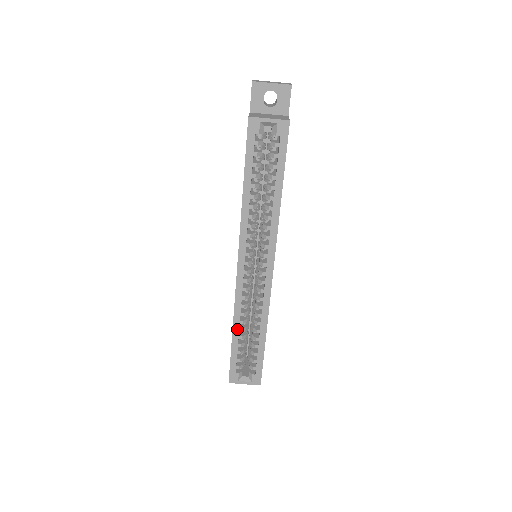
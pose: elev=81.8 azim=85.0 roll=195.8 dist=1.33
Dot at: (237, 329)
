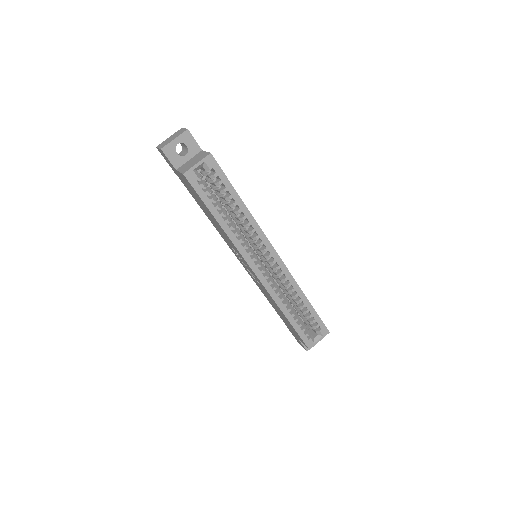
Dot at: (287, 312)
